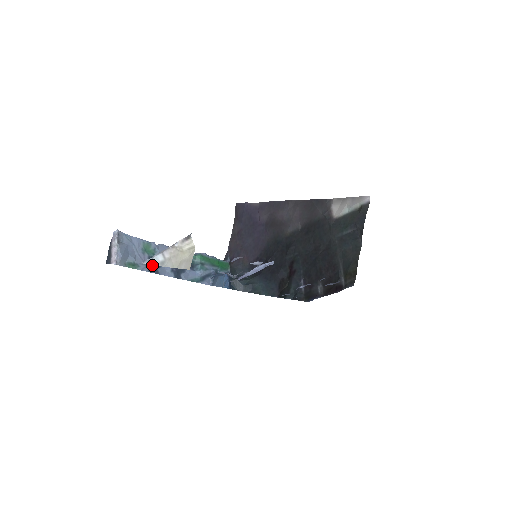
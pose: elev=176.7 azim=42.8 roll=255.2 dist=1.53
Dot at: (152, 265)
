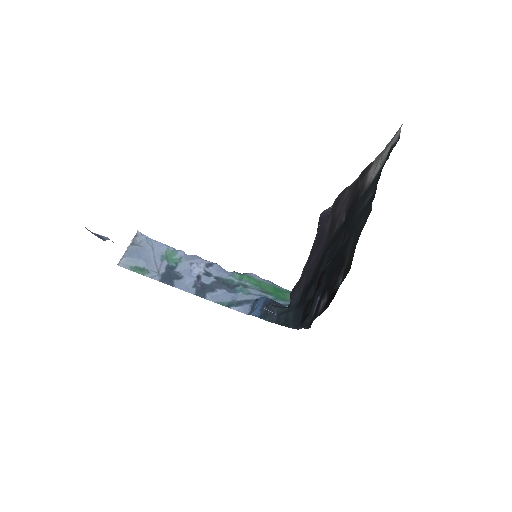
Dot at: (168, 275)
